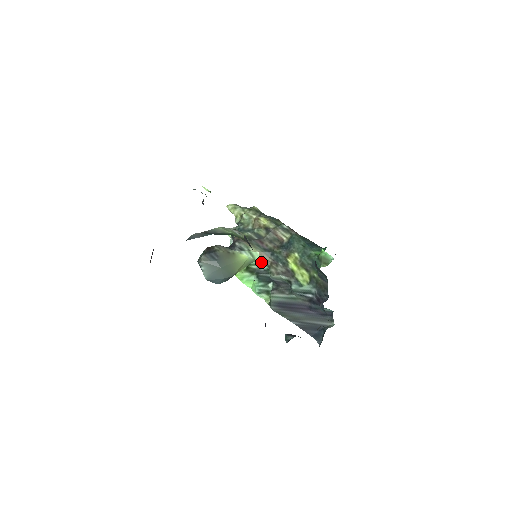
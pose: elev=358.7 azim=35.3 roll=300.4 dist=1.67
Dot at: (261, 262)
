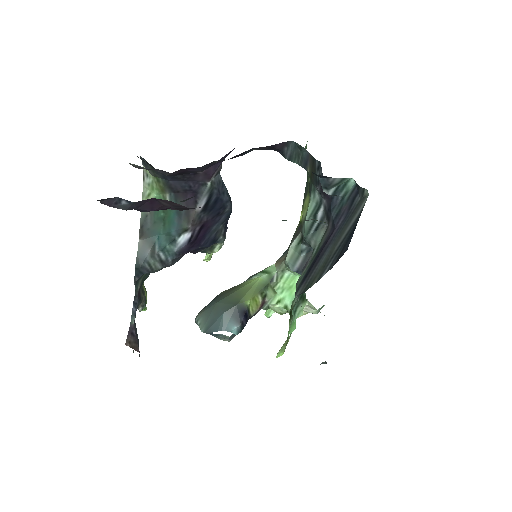
Dot at: (279, 270)
